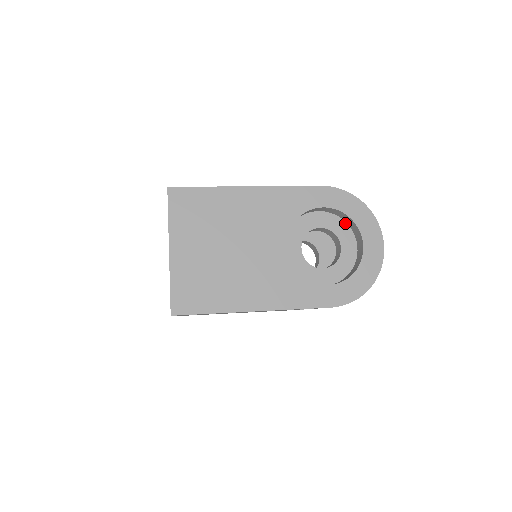
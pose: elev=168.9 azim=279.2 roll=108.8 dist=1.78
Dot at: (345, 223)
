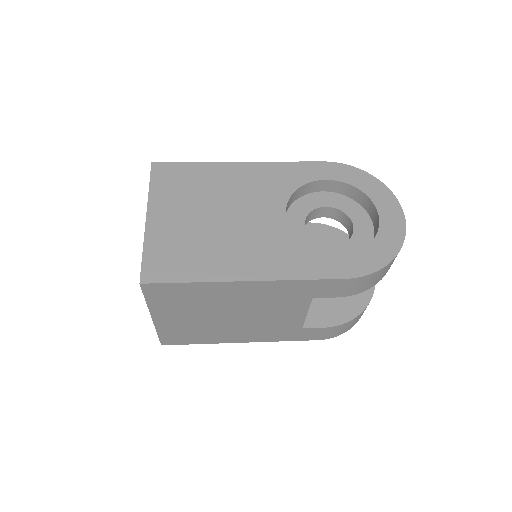
Dot at: (355, 202)
